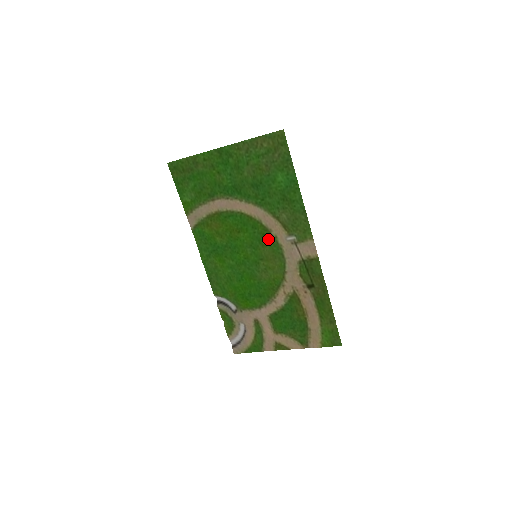
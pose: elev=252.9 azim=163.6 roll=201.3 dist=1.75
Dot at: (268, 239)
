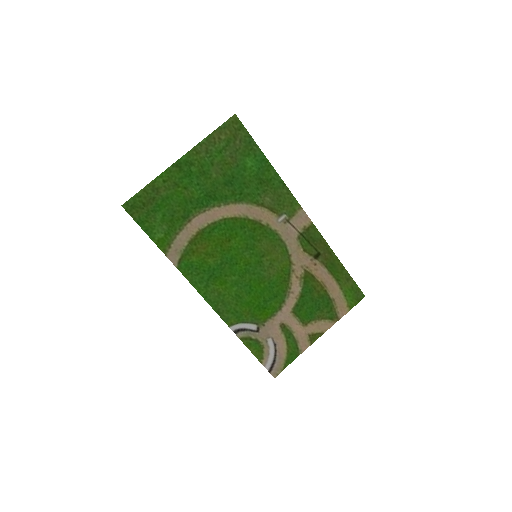
Dot at: (261, 231)
